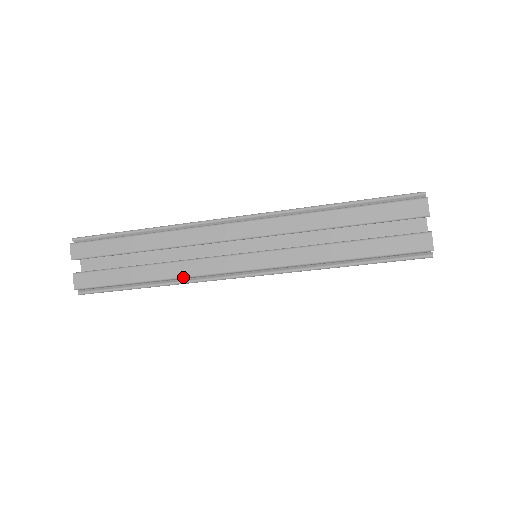
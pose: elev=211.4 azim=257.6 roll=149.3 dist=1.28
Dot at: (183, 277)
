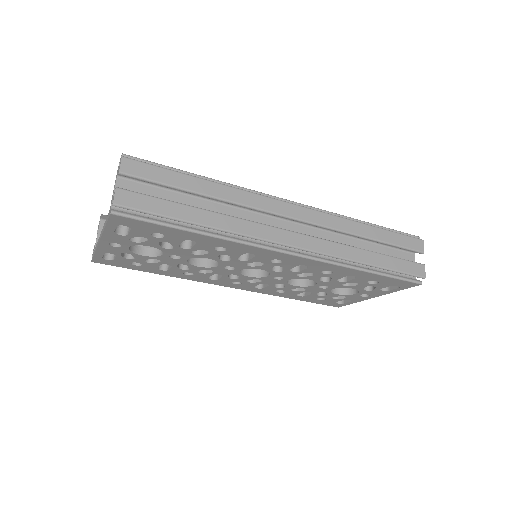
Dot at: (240, 234)
